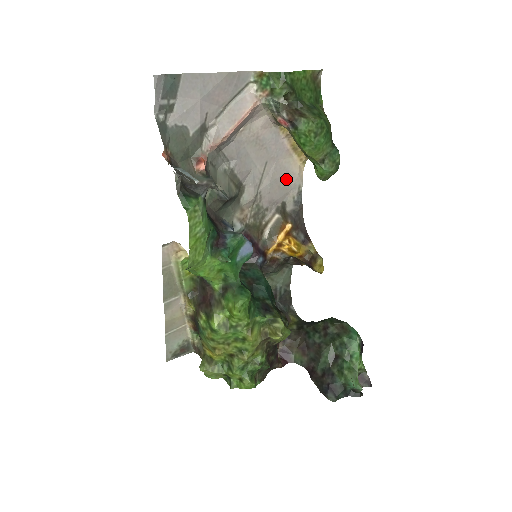
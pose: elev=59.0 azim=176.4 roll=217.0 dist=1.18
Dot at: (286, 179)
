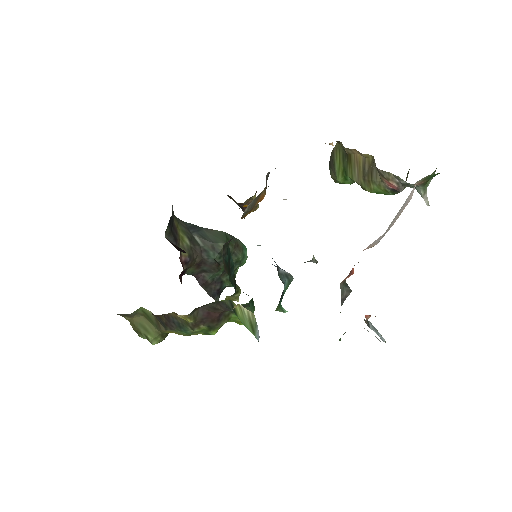
Dot at: occluded
